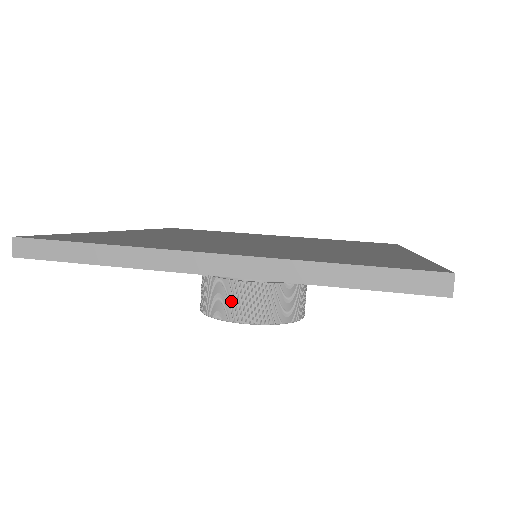
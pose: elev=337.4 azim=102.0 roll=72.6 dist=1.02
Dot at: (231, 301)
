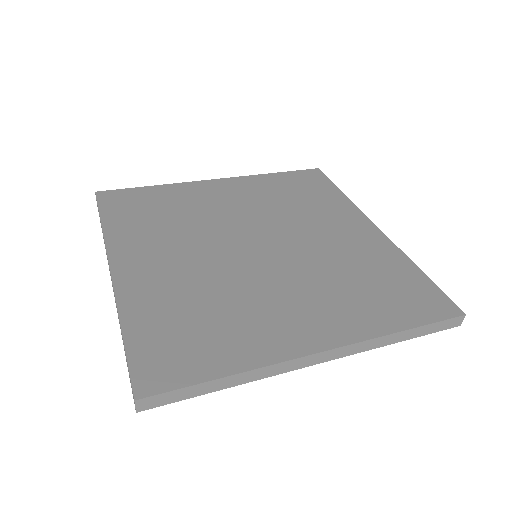
Dot at: occluded
